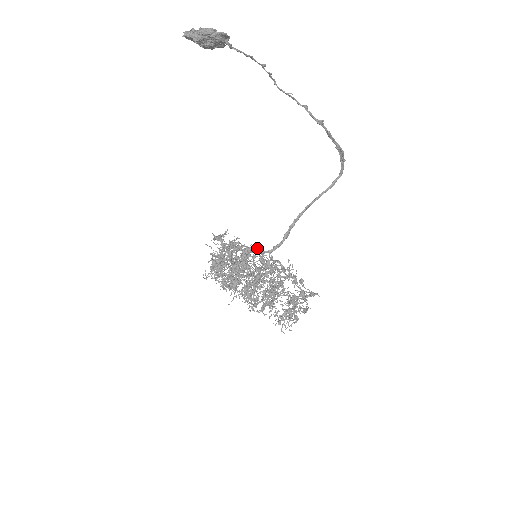
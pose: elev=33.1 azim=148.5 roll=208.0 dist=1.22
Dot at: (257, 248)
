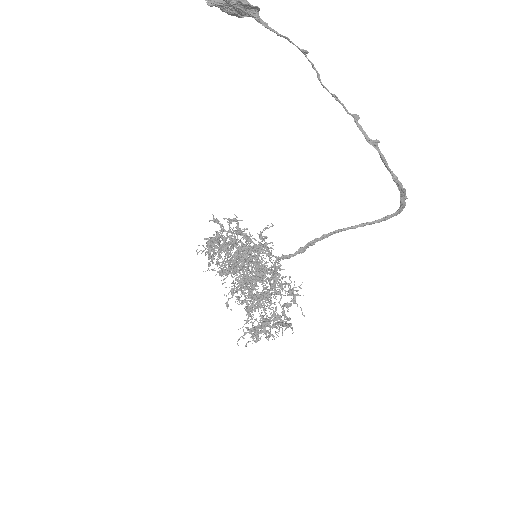
Dot at: (270, 248)
